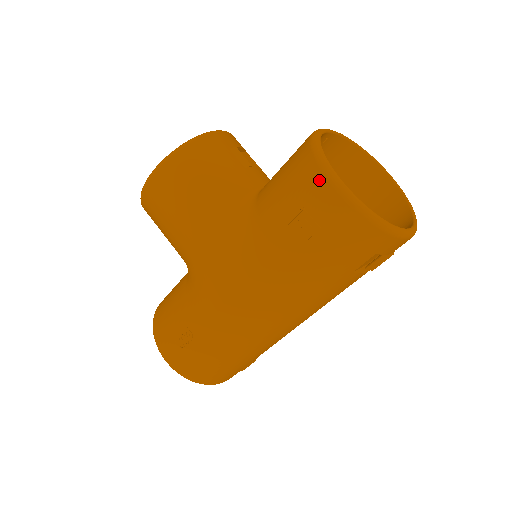
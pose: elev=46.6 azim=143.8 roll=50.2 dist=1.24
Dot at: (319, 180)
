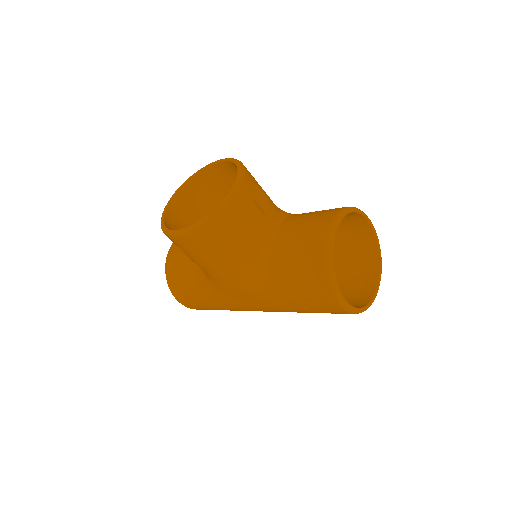
Dot at: (328, 295)
